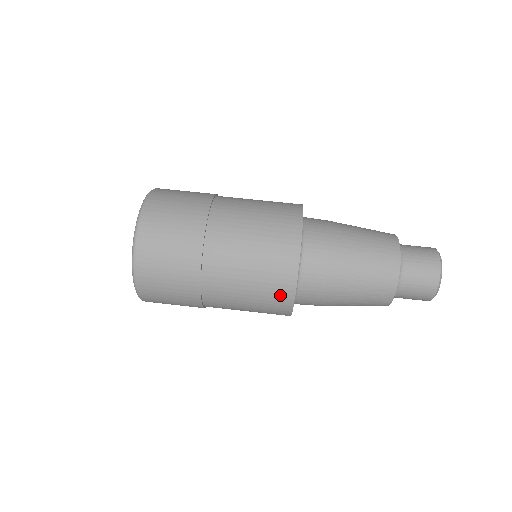
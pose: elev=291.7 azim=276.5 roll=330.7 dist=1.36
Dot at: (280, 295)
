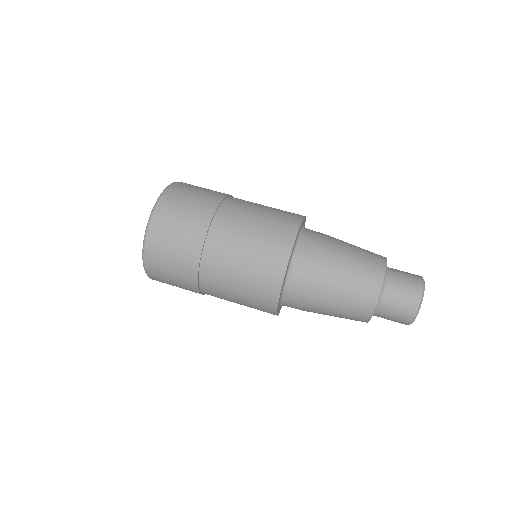
Dot at: (269, 283)
